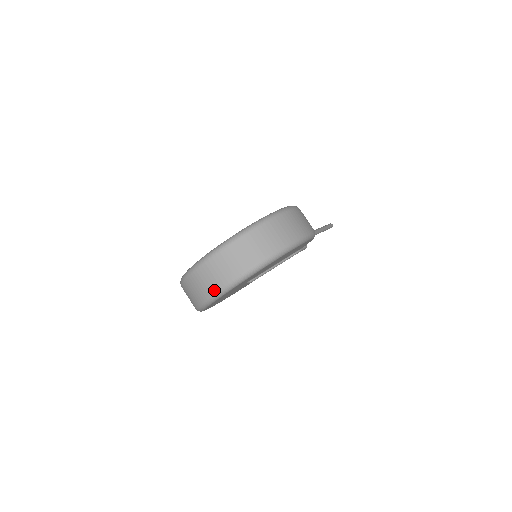
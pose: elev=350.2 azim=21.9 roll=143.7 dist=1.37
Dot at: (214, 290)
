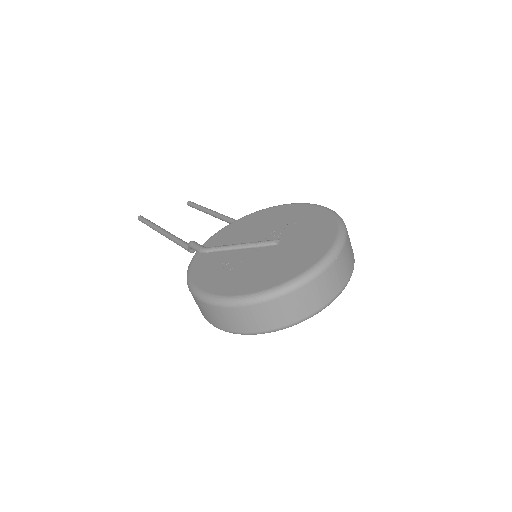
Dot at: (315, 310)
